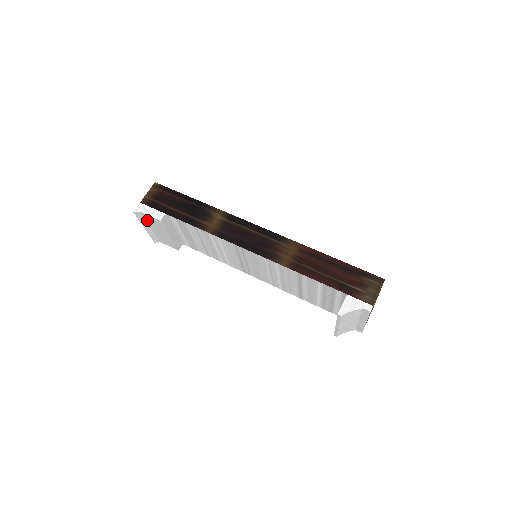
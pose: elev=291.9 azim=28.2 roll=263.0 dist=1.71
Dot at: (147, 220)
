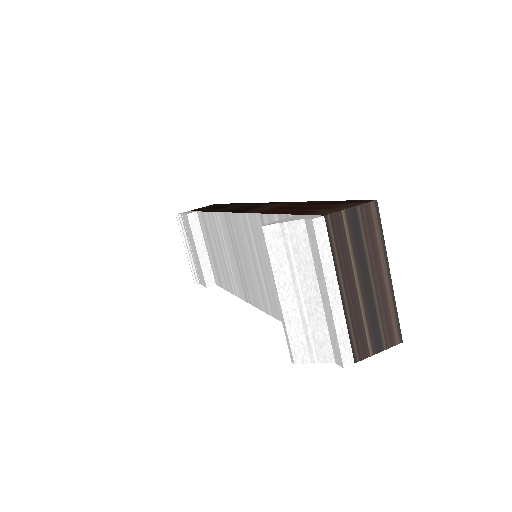
Dot at: (186, 230)
